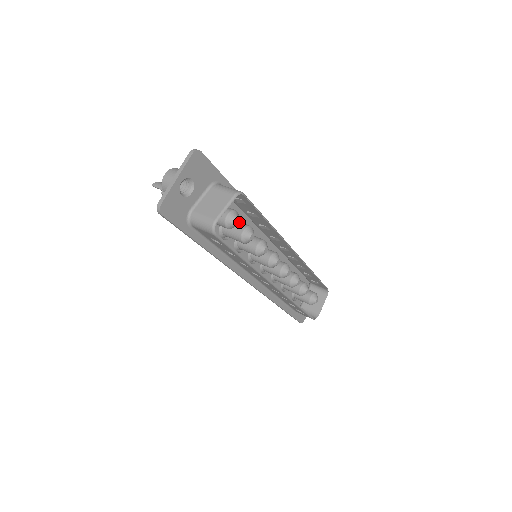
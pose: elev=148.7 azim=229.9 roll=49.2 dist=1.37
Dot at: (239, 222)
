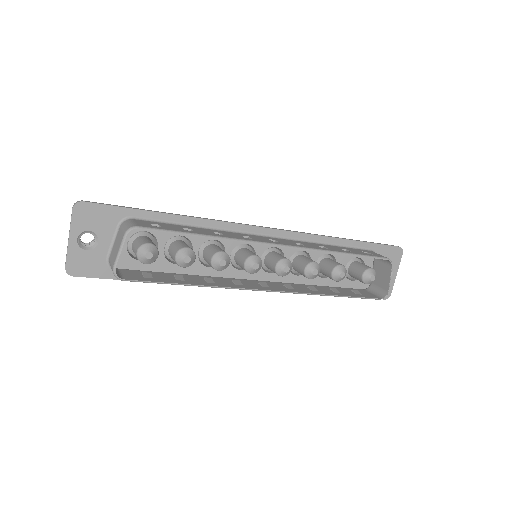
Dot at: (177, 245)
